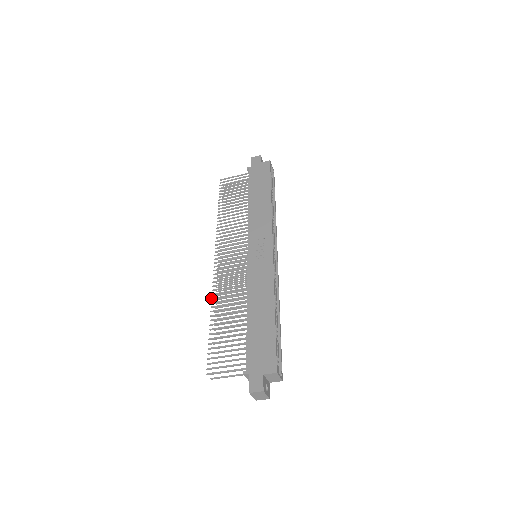
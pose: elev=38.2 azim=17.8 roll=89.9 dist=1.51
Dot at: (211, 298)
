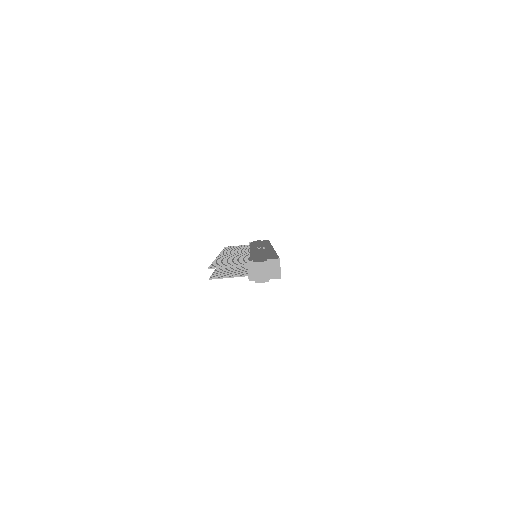
Dot at: (215, 259)
